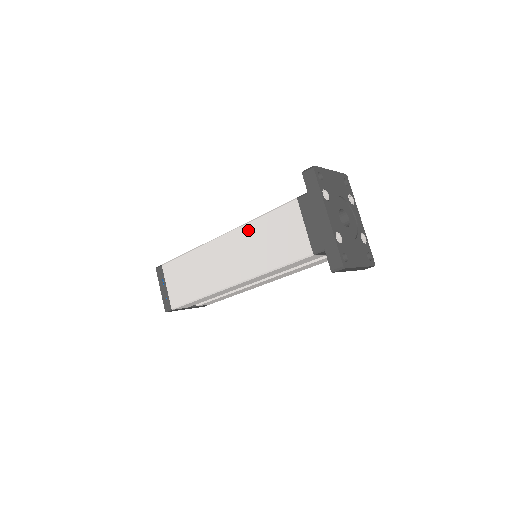
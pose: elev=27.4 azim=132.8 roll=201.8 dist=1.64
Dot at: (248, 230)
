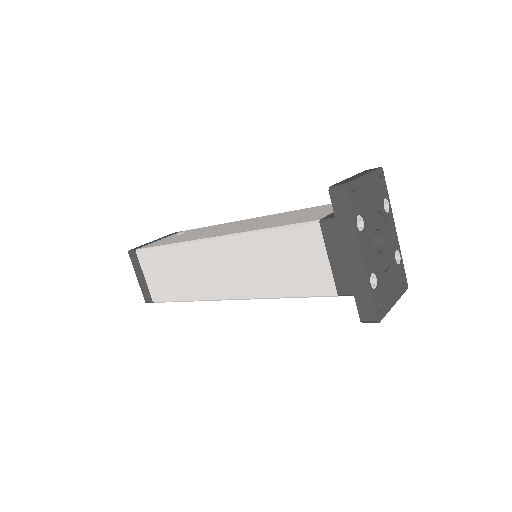
Dot at: (249, 242)
